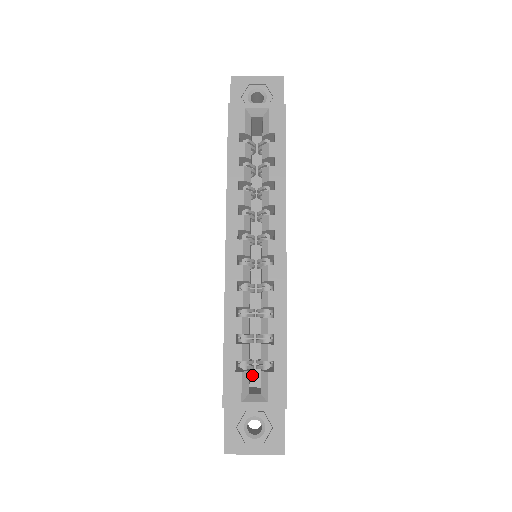
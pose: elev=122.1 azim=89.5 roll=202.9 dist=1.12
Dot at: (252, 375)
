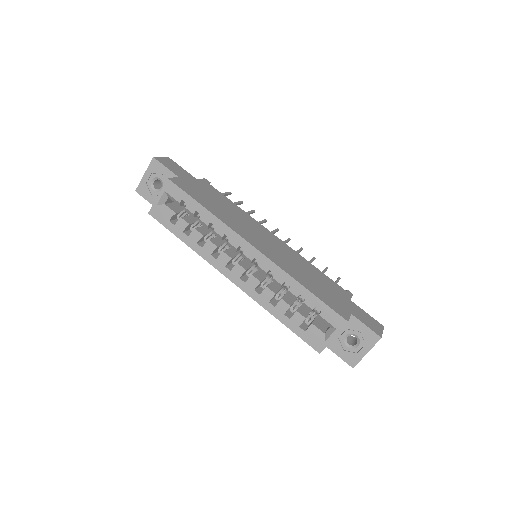
Dot at: occluded
